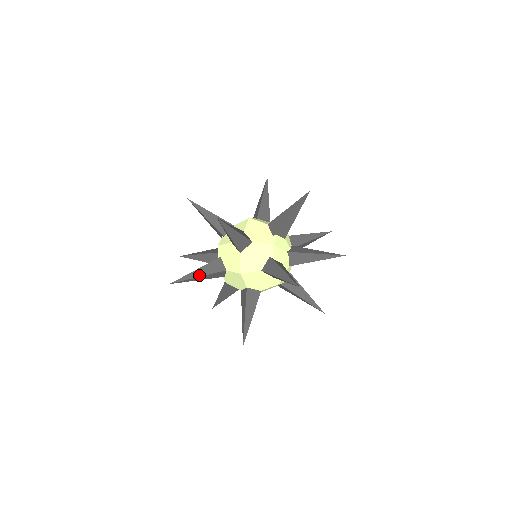
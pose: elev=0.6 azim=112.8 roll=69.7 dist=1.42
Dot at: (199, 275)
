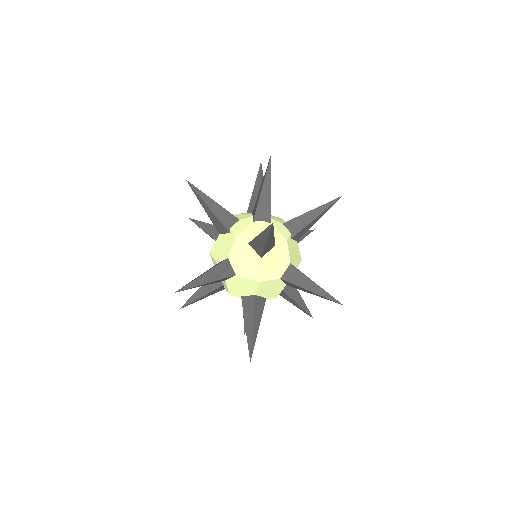
Dot at: (199, 289)
